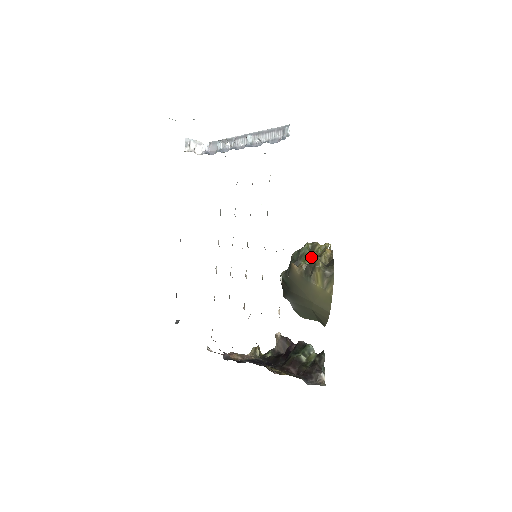
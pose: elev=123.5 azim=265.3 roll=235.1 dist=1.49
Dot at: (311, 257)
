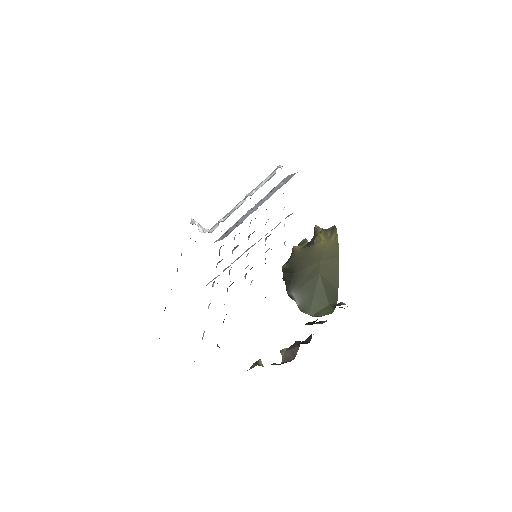
Dot at: occluded
